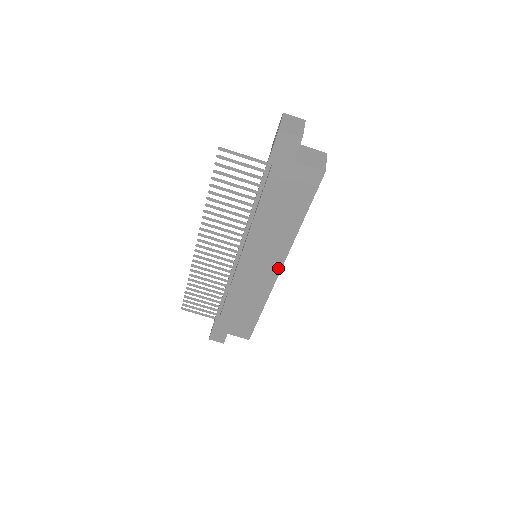
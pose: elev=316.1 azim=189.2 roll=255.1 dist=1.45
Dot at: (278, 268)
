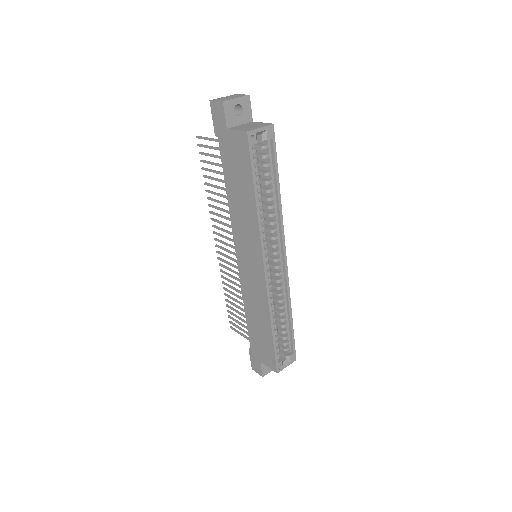
Dot at: (261, 263)
